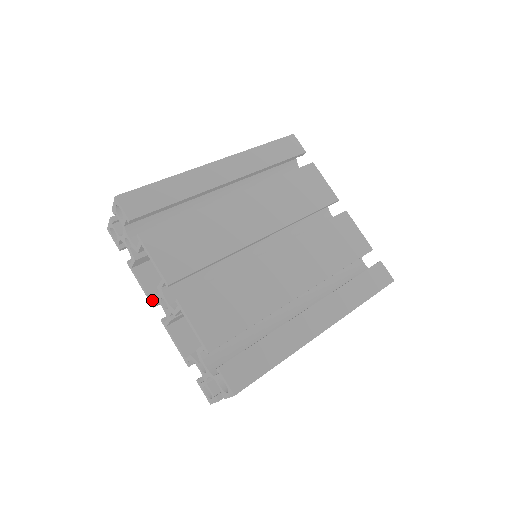
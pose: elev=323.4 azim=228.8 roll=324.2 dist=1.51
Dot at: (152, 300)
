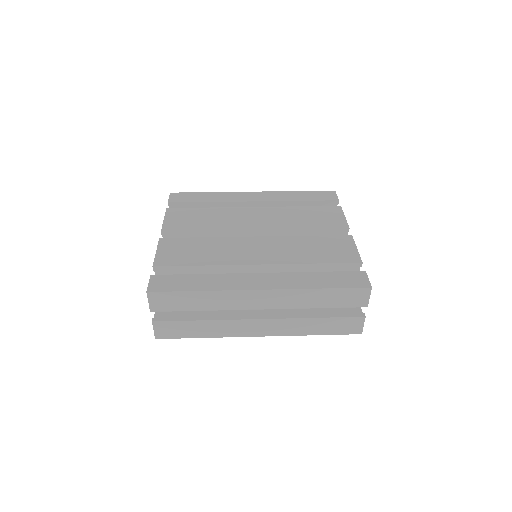
Dot at: occluded
